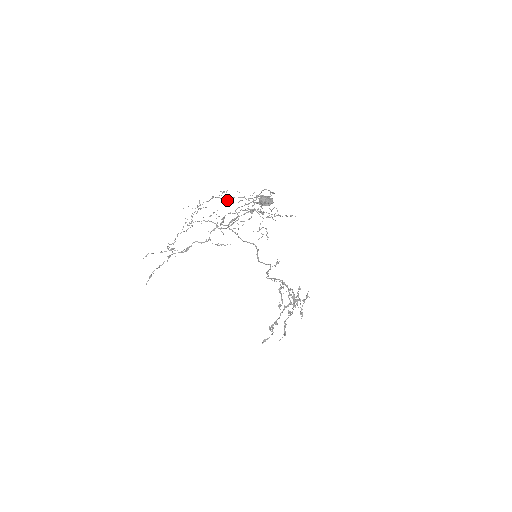
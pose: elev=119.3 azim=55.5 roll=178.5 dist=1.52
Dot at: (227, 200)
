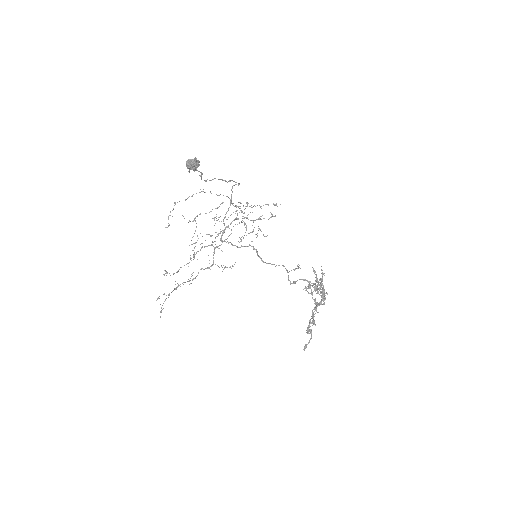
Dot at: occluded
